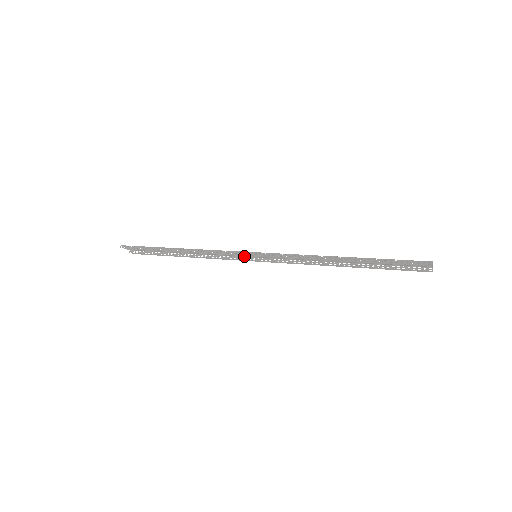
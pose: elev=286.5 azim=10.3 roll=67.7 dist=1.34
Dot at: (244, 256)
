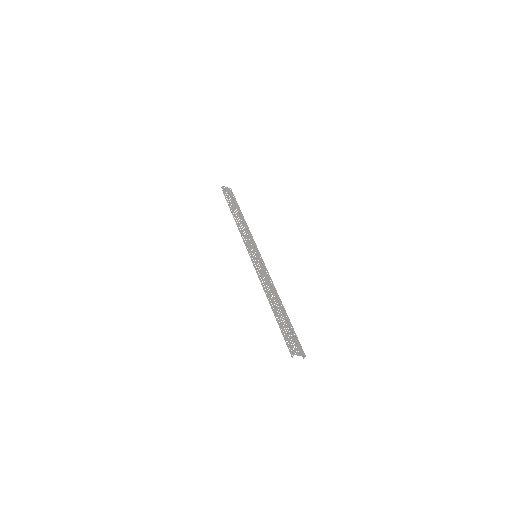
Dot at: (257, 248)
